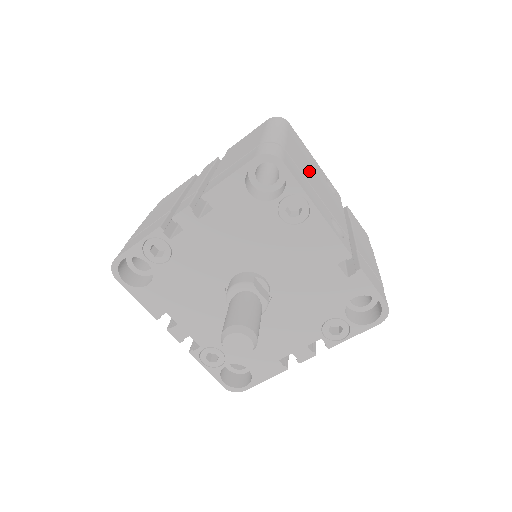
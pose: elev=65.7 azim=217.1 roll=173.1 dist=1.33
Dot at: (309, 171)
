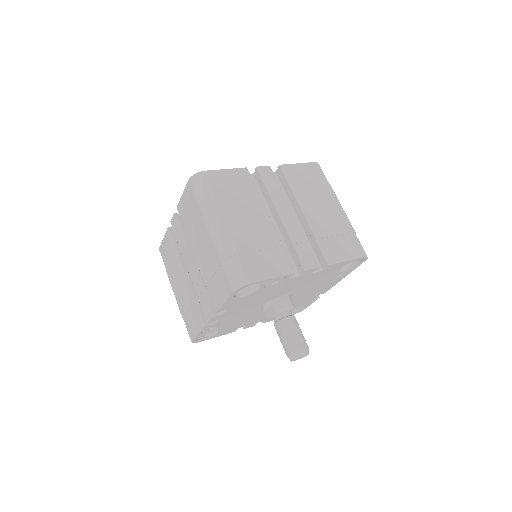
Dot at: occluded
